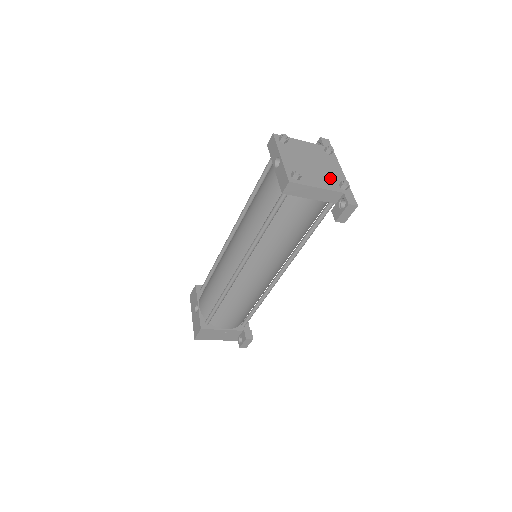
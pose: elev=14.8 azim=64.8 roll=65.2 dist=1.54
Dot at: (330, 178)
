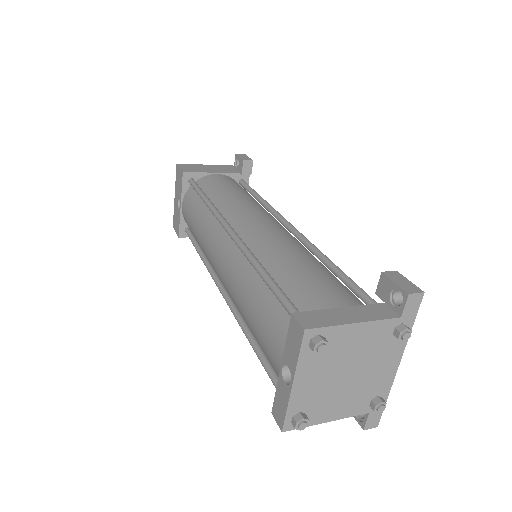
Dot at: (363, 393)
